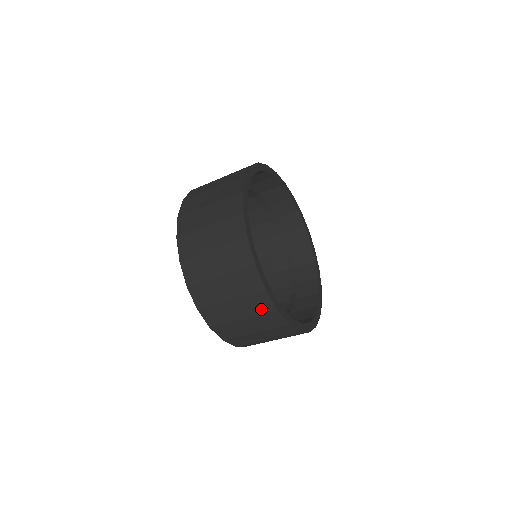
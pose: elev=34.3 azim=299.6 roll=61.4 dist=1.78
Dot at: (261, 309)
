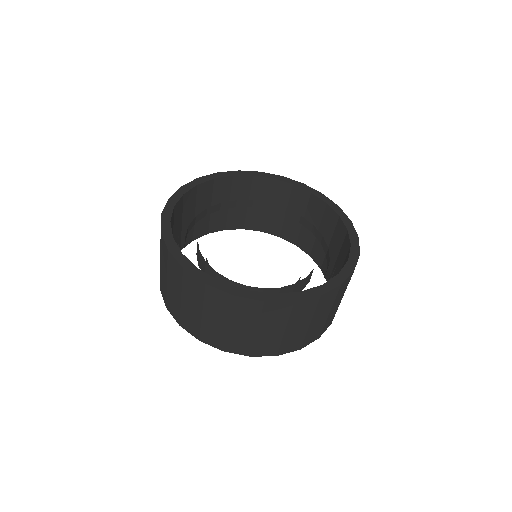
Dot at: (254, 312)
